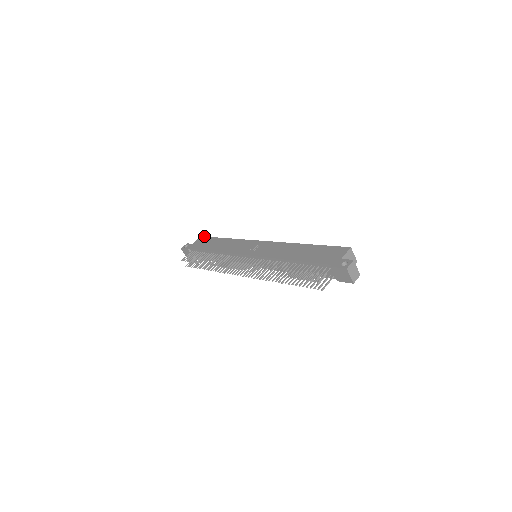
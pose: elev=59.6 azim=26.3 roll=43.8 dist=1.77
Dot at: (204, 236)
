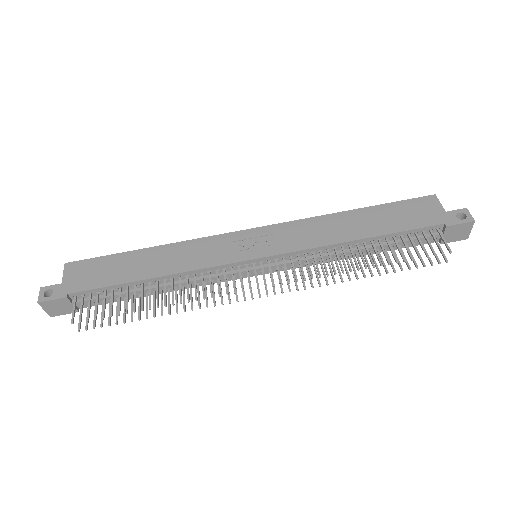
Dot at: occluded
